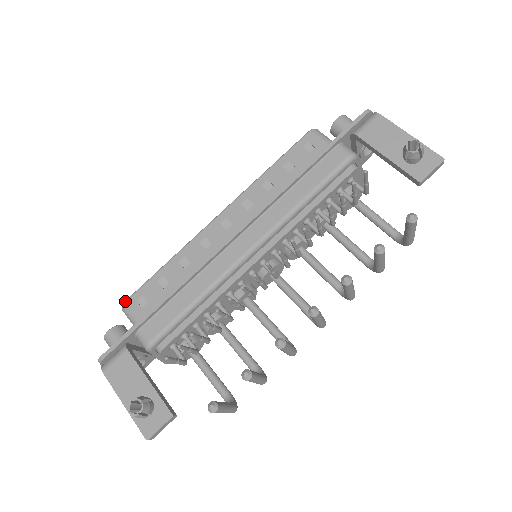
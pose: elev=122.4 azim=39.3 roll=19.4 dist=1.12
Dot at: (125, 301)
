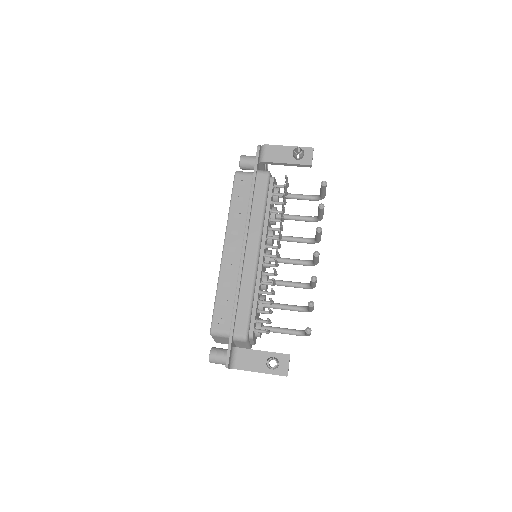
Dot at: (211, 329)
